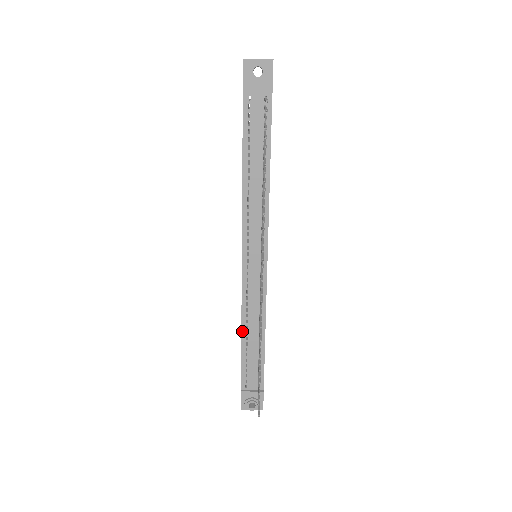
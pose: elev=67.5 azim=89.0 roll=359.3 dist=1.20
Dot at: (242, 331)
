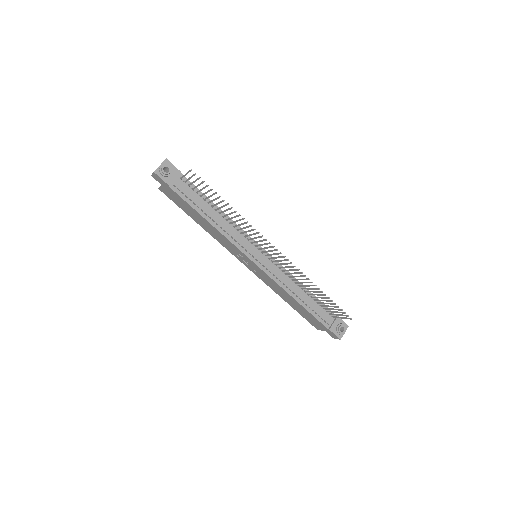
Dot at: (294, 298)
